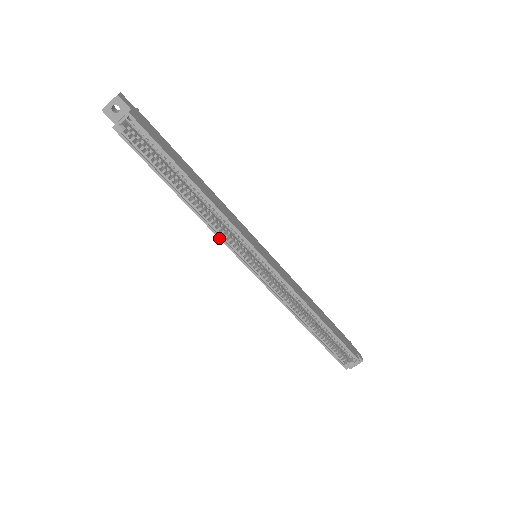
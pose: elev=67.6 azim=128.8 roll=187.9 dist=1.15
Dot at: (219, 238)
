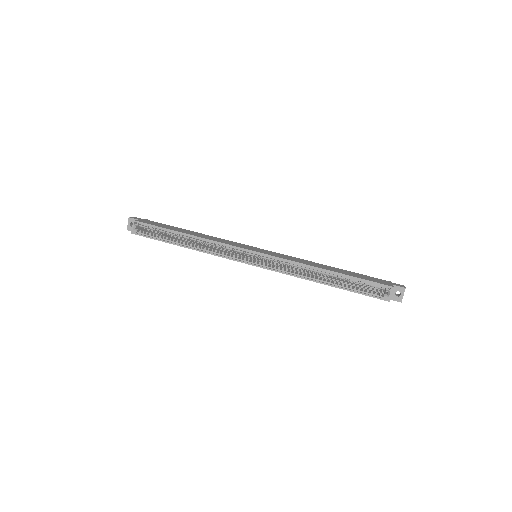
Dot at: occluded
